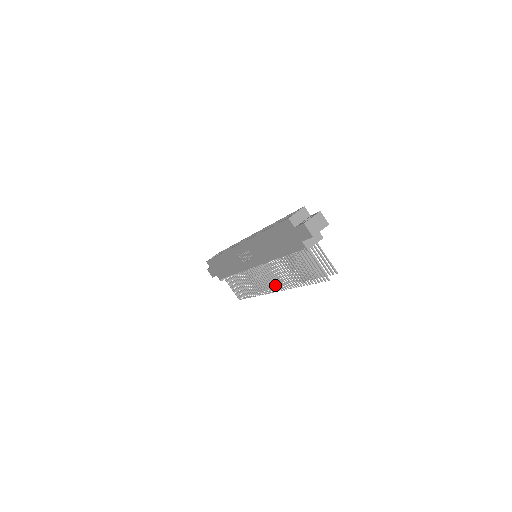
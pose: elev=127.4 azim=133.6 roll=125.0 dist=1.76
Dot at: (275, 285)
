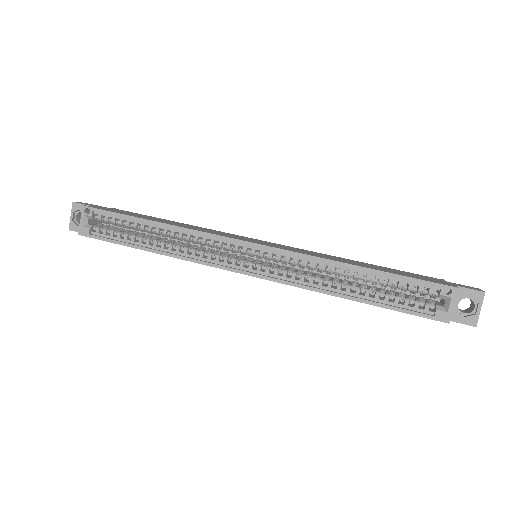
Dot at: occluded
